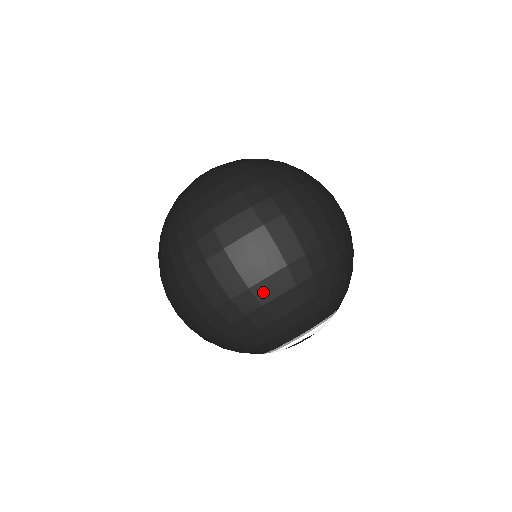
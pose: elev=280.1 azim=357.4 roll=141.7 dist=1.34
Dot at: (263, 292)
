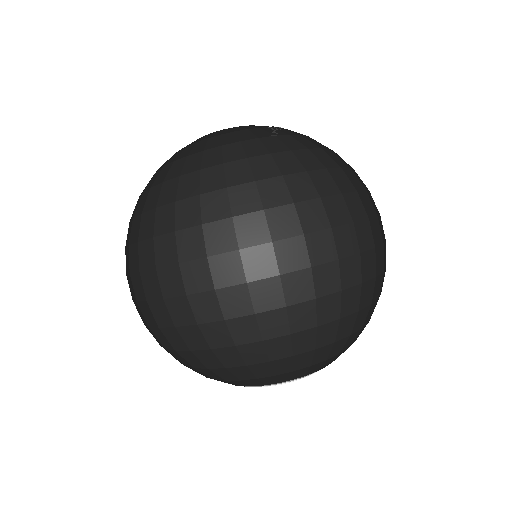
Dot at: (154, 335)
